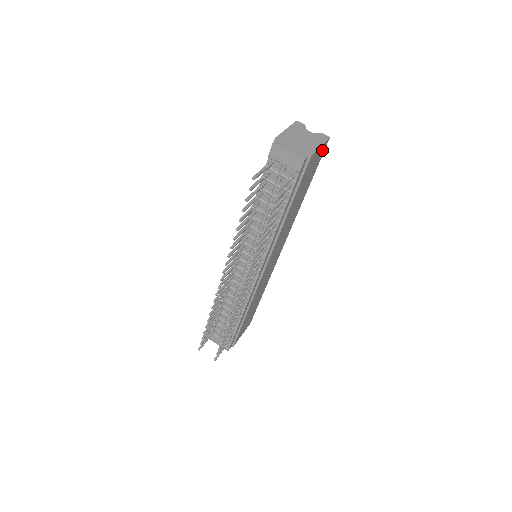
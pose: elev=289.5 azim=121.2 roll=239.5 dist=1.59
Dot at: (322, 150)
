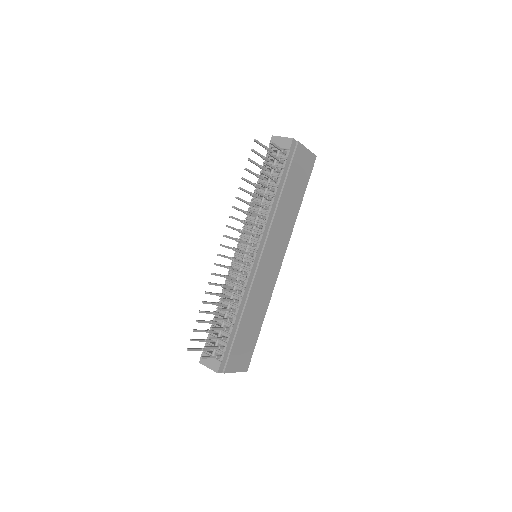
Dot at: (310, 161)
